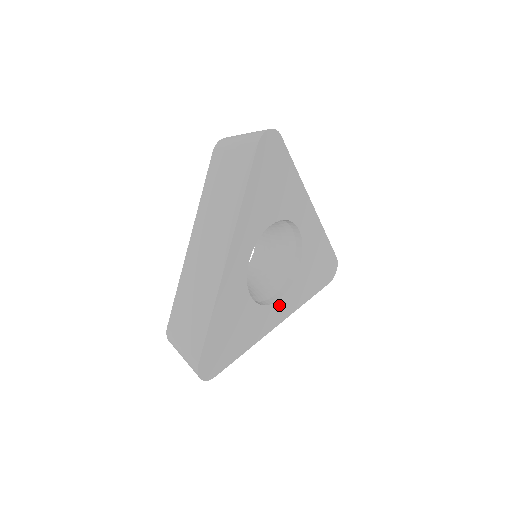
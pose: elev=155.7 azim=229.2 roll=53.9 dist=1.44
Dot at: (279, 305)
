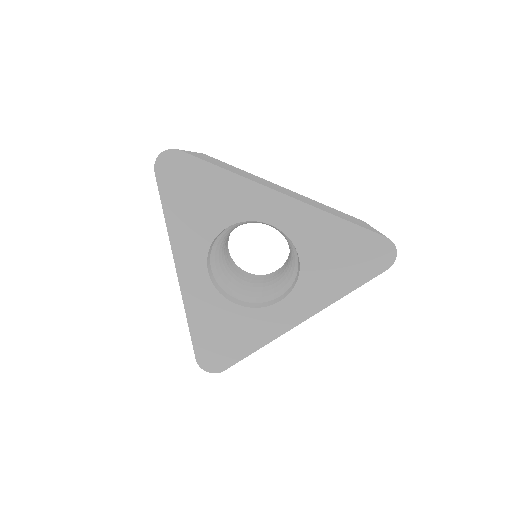
Dot at: (286, 305)
